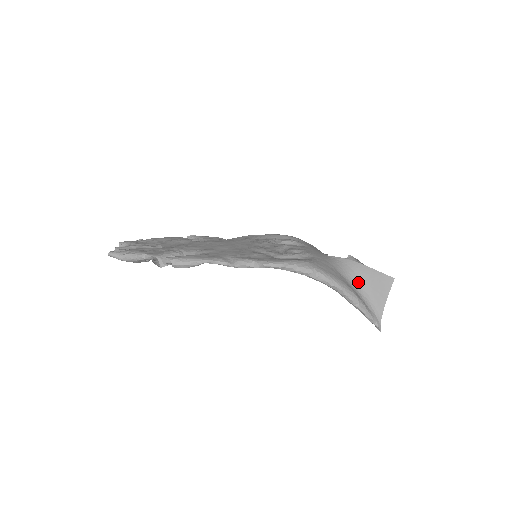
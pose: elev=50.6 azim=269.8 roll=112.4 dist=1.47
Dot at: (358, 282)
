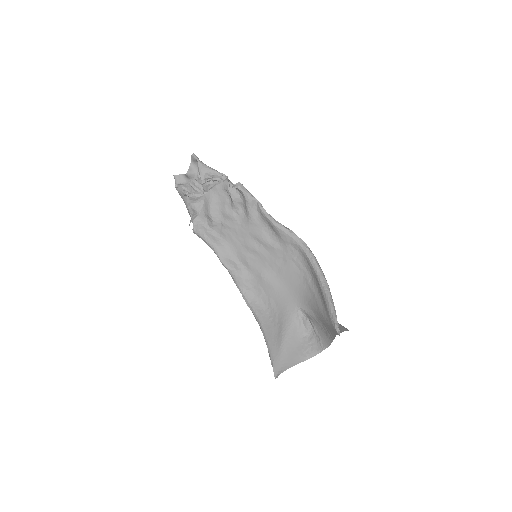
Dot at: occluded
